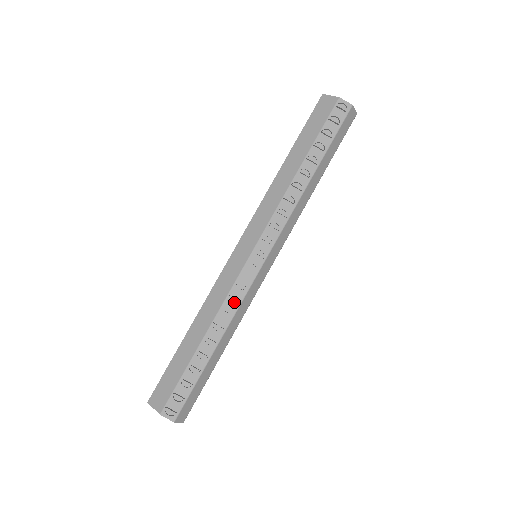
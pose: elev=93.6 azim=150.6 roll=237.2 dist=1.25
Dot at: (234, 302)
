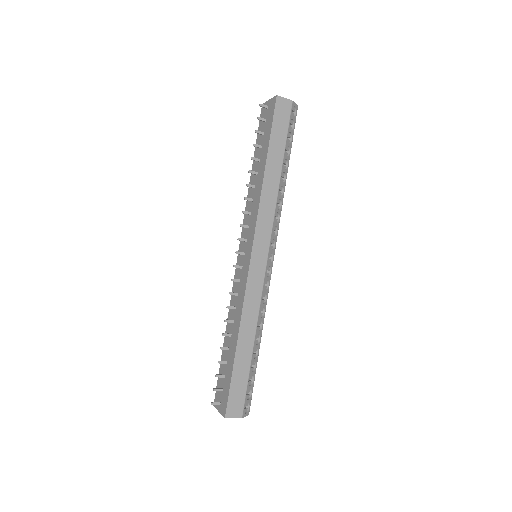
Dot at: (263, 302)
